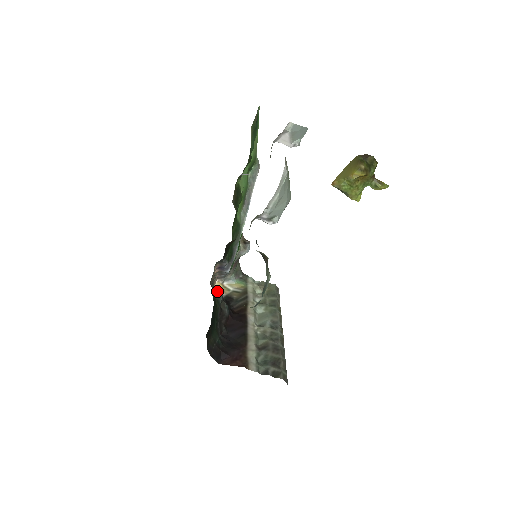
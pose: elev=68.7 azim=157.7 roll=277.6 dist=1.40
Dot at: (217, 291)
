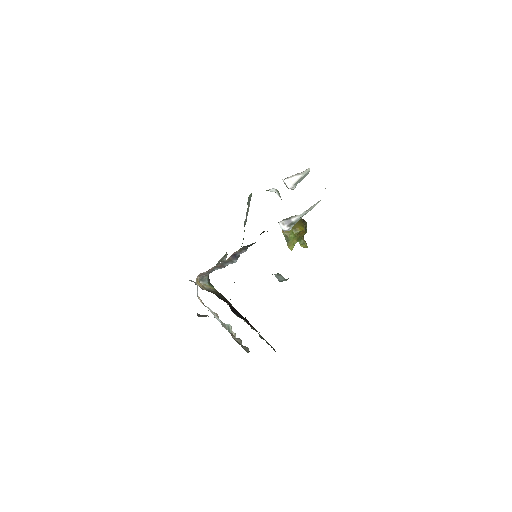
Dot at: occluded
